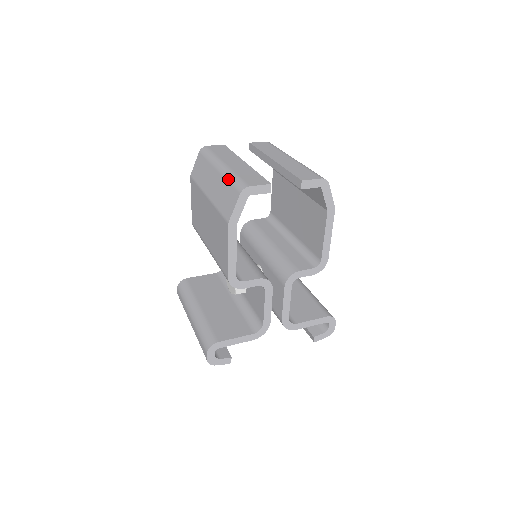
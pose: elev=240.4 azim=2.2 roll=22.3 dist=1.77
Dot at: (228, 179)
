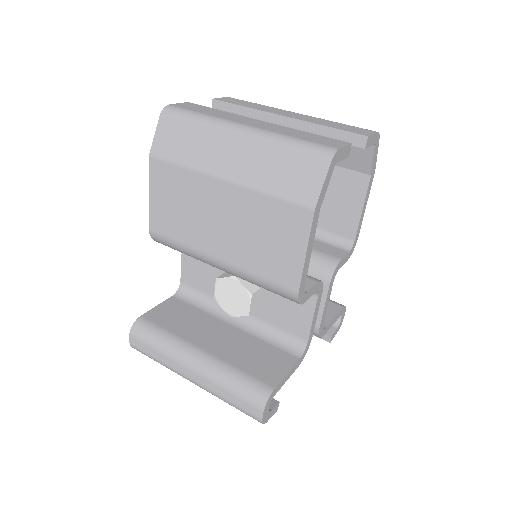
Dot at: (281, 145)
